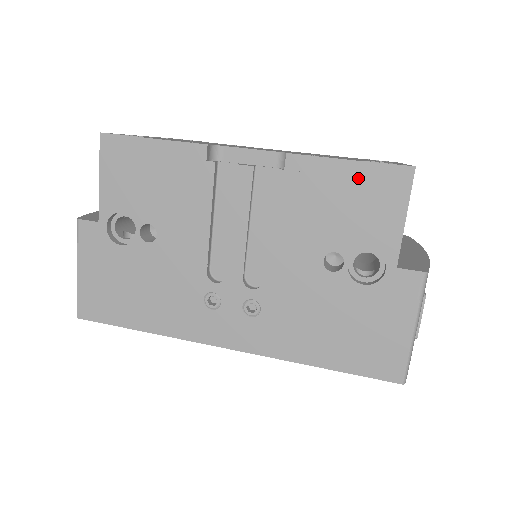
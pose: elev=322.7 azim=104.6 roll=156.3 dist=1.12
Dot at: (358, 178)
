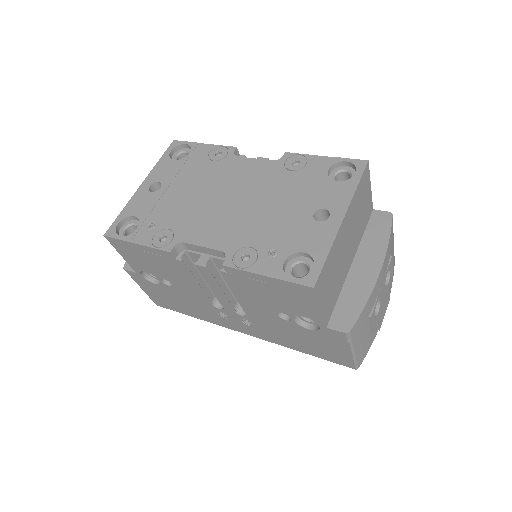
Dot at: (277, 285)
